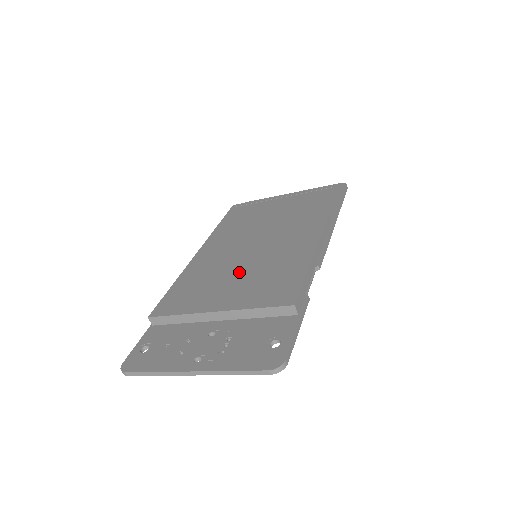
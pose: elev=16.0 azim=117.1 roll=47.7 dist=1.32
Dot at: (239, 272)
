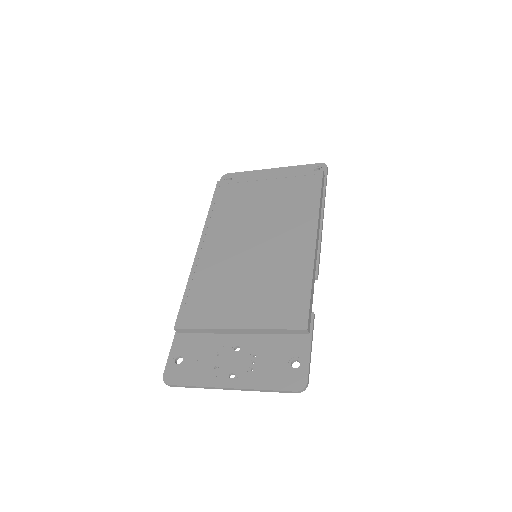
Dot at: (248, 282)
